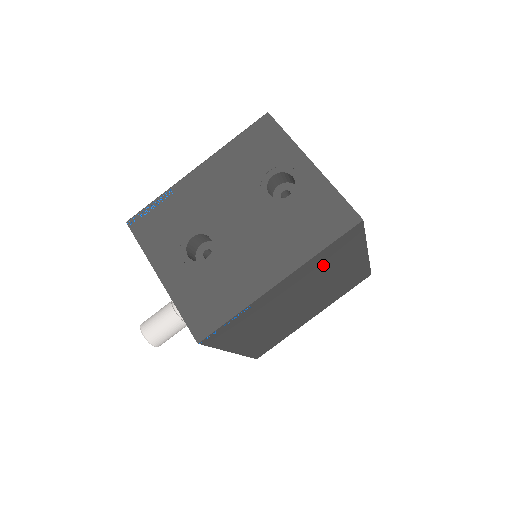
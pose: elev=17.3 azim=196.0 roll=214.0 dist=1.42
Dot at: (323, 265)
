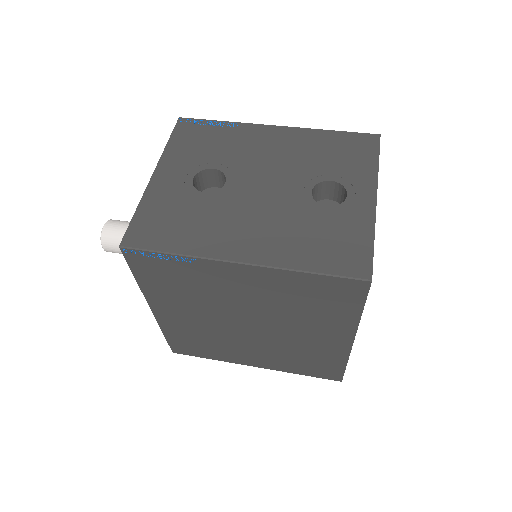
Dot at: (297, 298)
